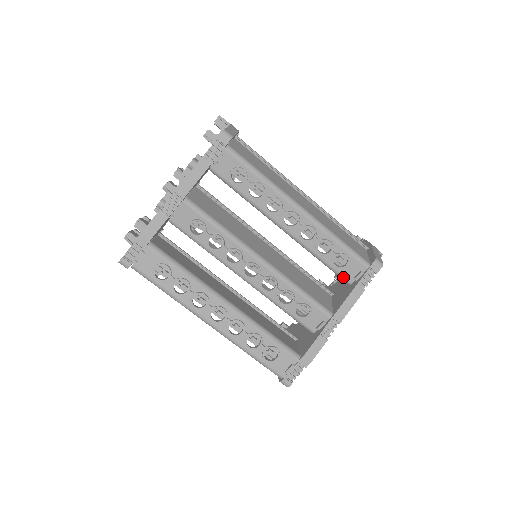
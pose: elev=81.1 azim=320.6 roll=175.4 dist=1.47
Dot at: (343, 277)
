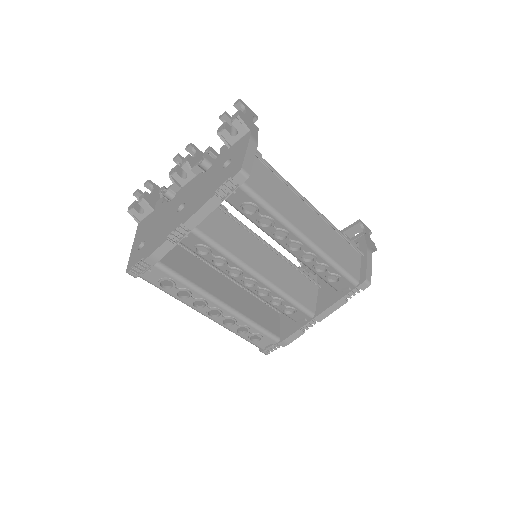
Dot at: (332, 286)
